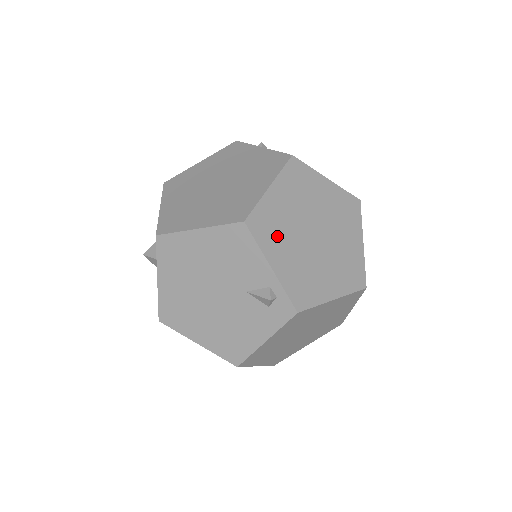
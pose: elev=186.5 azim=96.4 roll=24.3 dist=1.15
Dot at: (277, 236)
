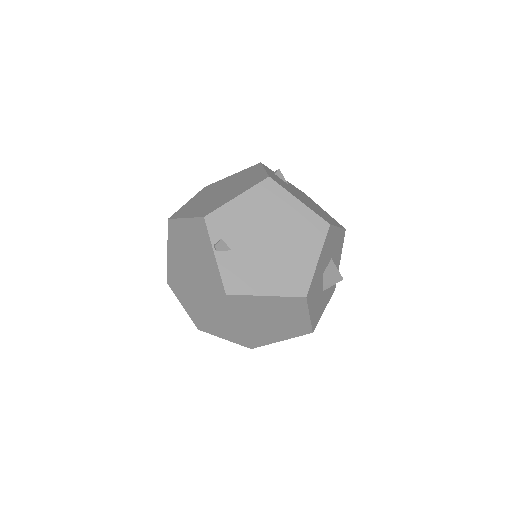
Dot at: (226, 329)
